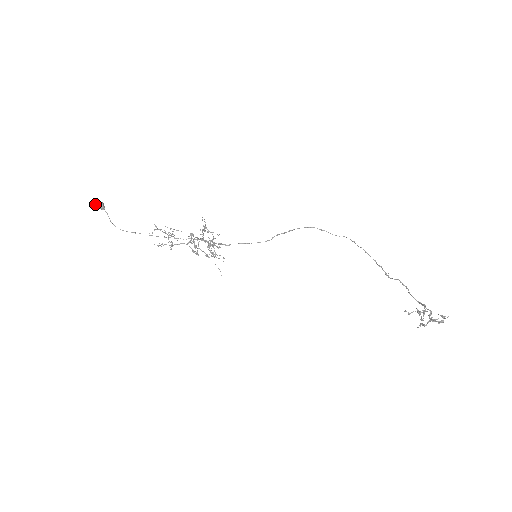
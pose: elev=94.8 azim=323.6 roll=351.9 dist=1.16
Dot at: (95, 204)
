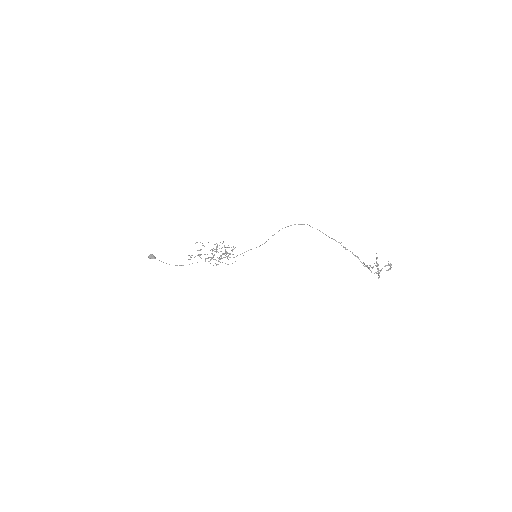
Dot at: (149, 258)
